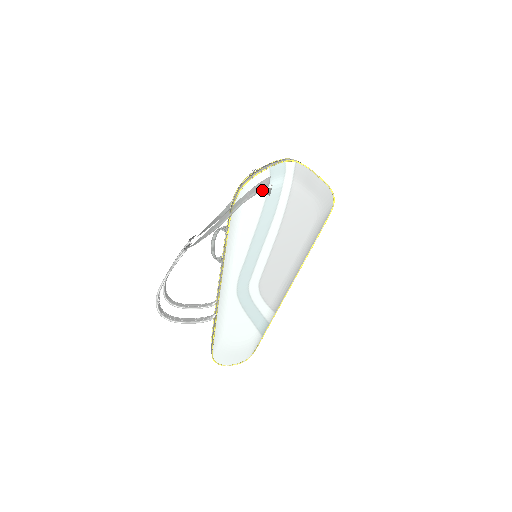
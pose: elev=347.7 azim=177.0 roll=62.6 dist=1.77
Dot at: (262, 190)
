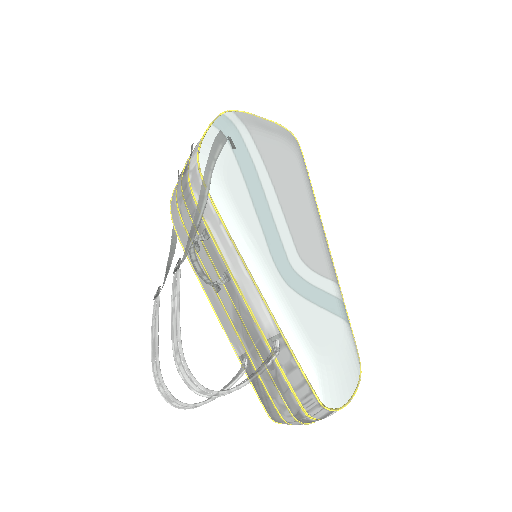
Dot at: (223, 146)
